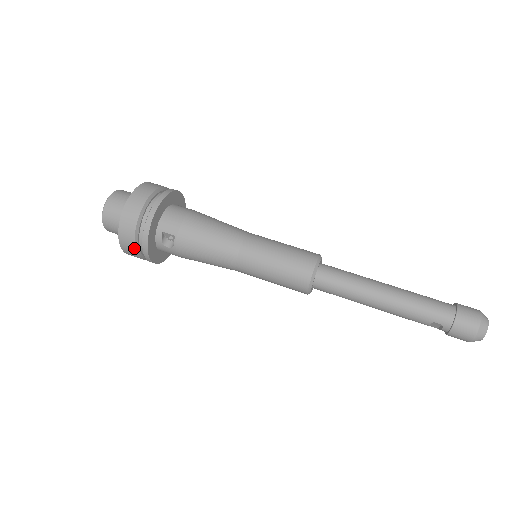
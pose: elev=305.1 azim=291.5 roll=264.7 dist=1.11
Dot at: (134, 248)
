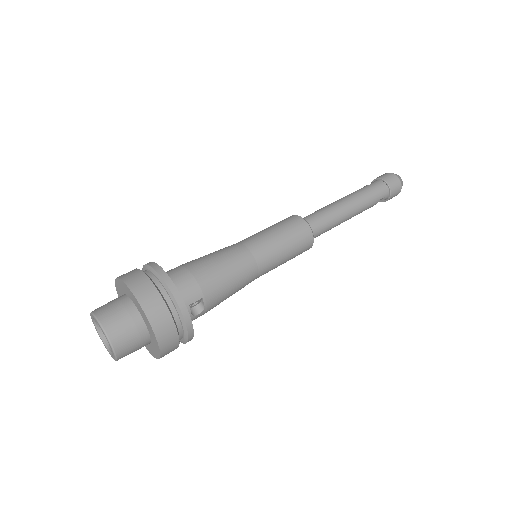
Dot at: (178, 343)
